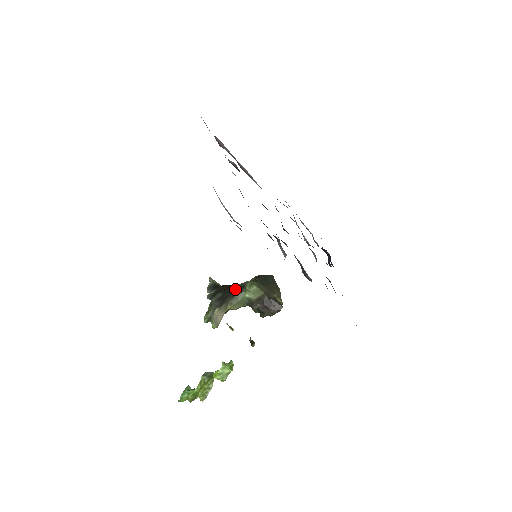
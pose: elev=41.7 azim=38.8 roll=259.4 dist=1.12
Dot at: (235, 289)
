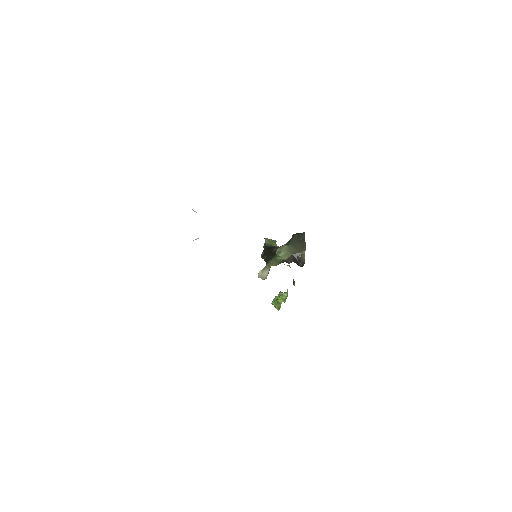
Dot at: (273, 253)
